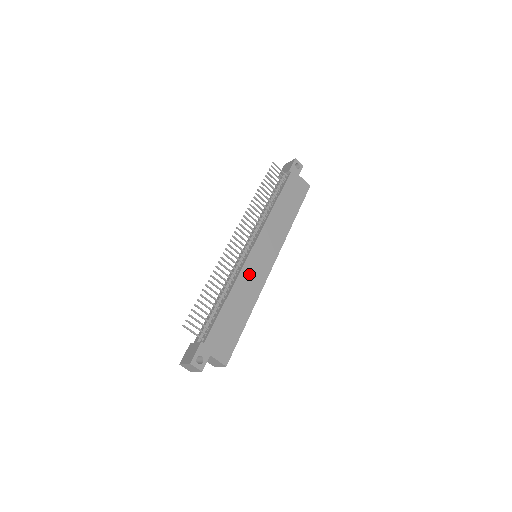
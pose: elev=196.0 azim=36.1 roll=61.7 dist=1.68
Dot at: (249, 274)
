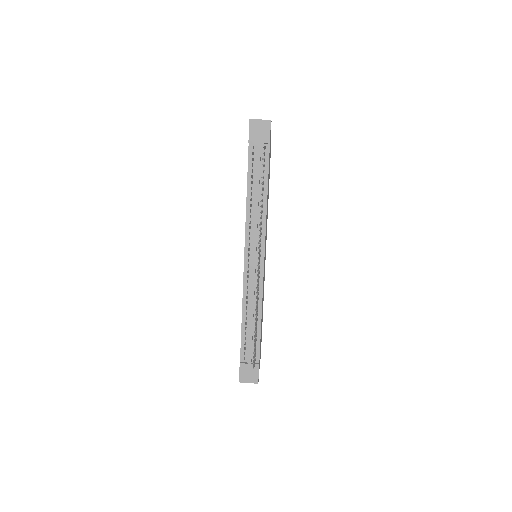
Dot at: (263, 283)
